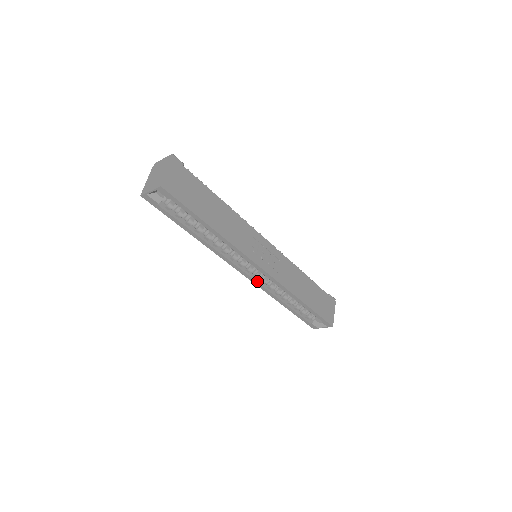
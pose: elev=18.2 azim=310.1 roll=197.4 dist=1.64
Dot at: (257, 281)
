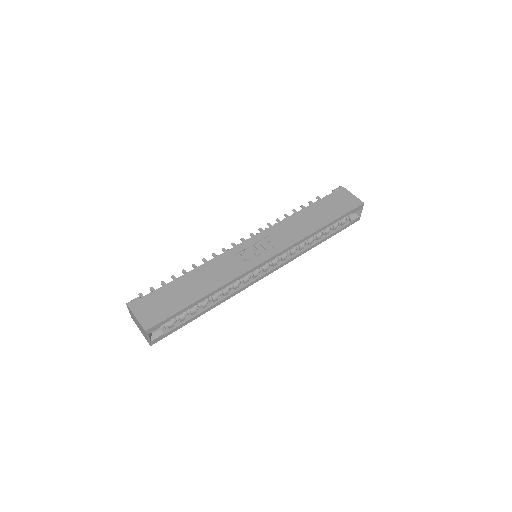
Dot at: (280, 264)
